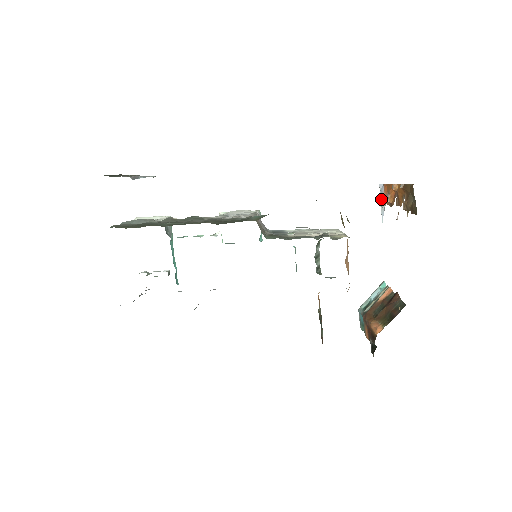
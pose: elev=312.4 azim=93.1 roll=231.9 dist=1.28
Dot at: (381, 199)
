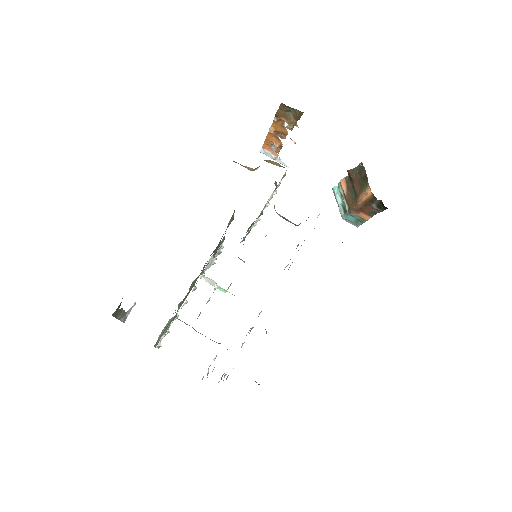
Dot at: (271, 157)
